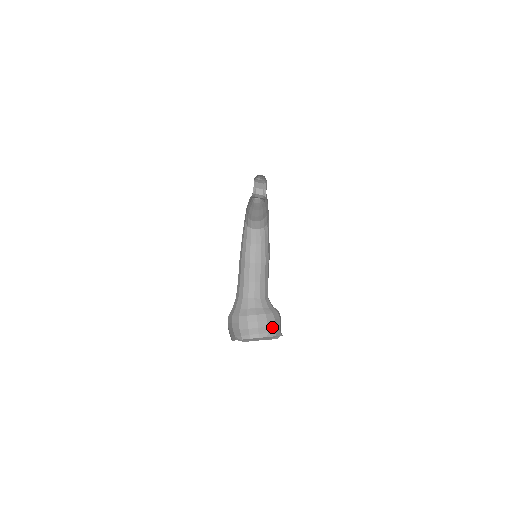
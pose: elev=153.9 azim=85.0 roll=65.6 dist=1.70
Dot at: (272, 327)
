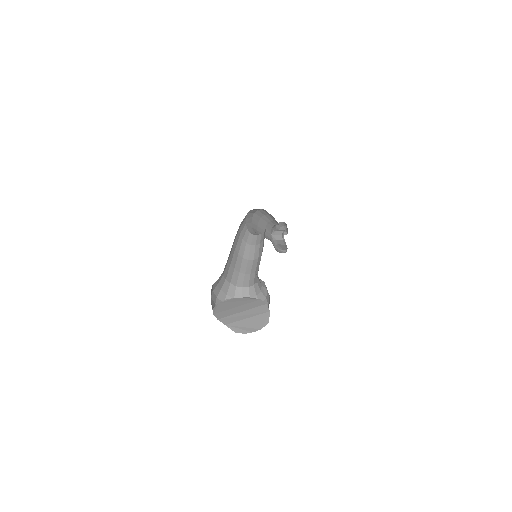
Dot at: occluded
